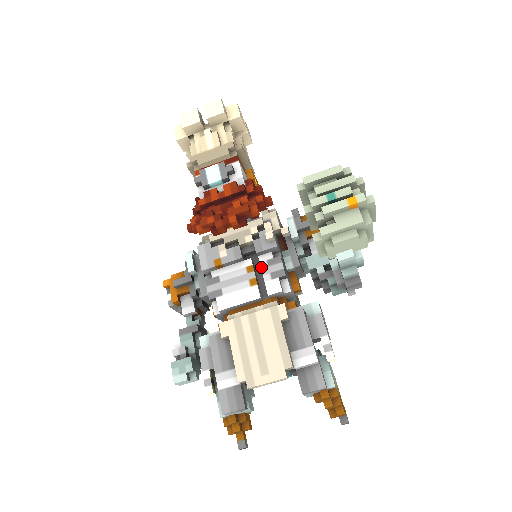
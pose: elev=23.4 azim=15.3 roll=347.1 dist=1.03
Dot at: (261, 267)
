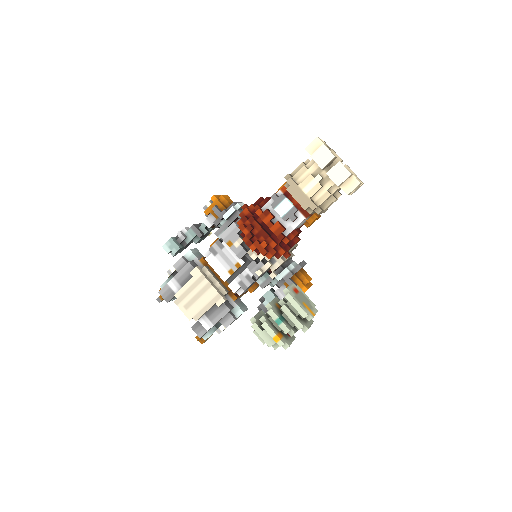
Dot at: (242, 272)
